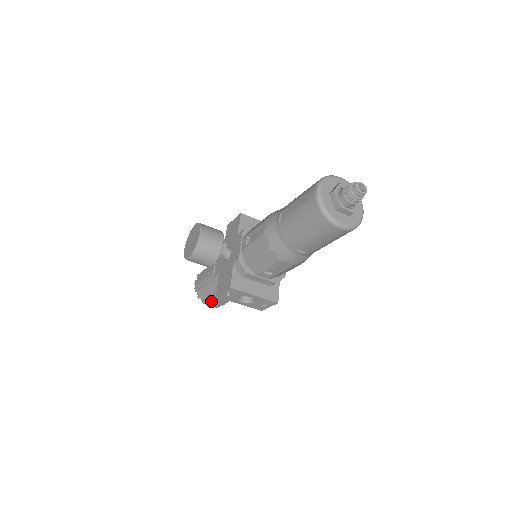
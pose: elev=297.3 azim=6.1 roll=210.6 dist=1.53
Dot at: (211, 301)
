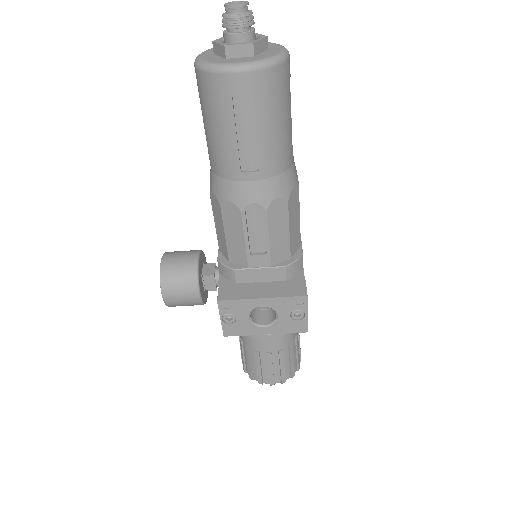
Dot at: (265, 373)
